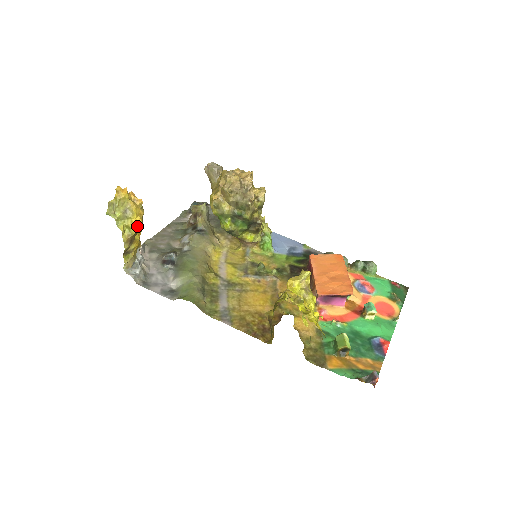
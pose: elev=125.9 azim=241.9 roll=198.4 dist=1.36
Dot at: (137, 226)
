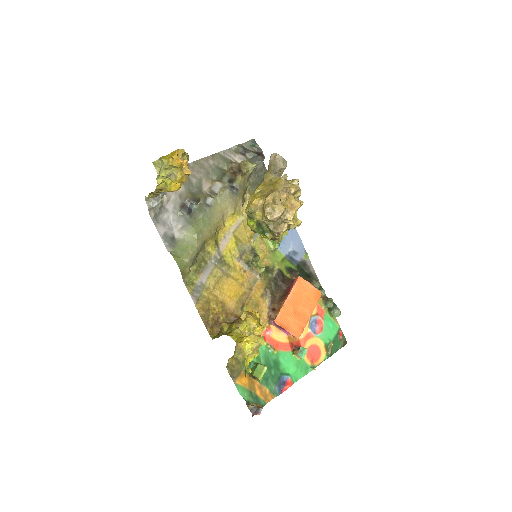
Dot at: (173, 189)
